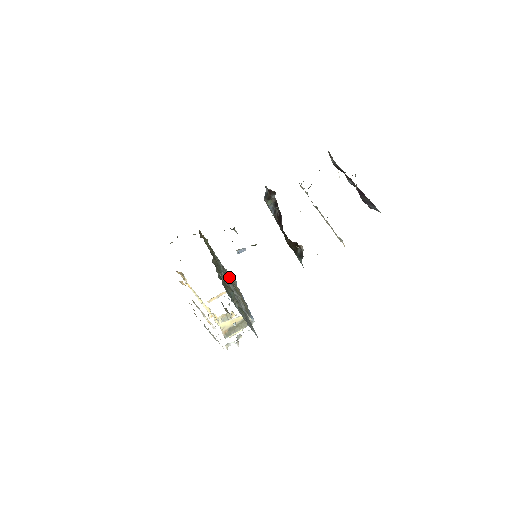
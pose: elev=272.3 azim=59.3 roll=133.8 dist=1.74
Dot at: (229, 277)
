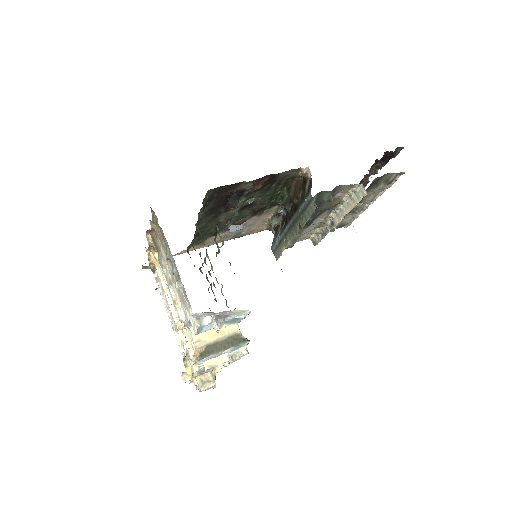
Dot at: occluded
